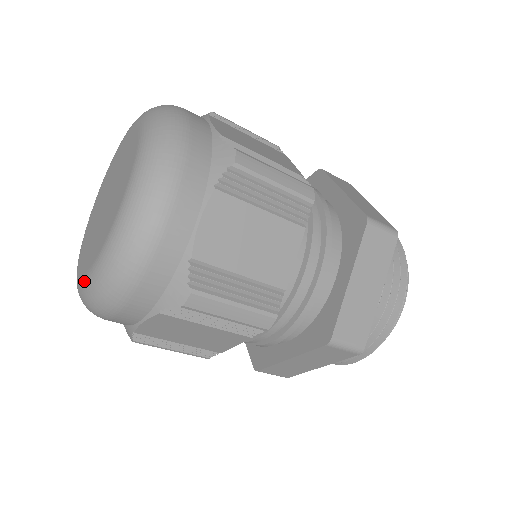
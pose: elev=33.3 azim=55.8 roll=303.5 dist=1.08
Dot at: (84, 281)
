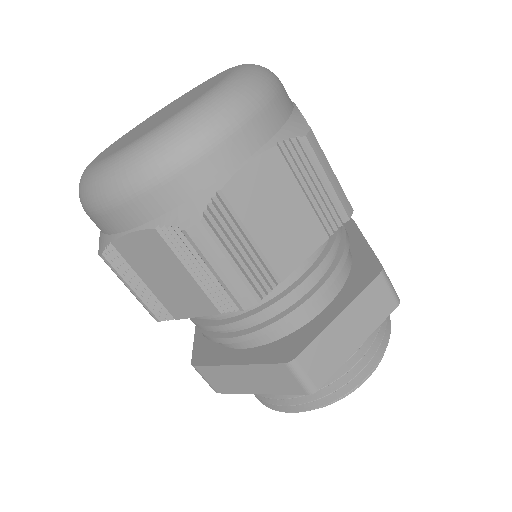
Dot at: (99, 163)
